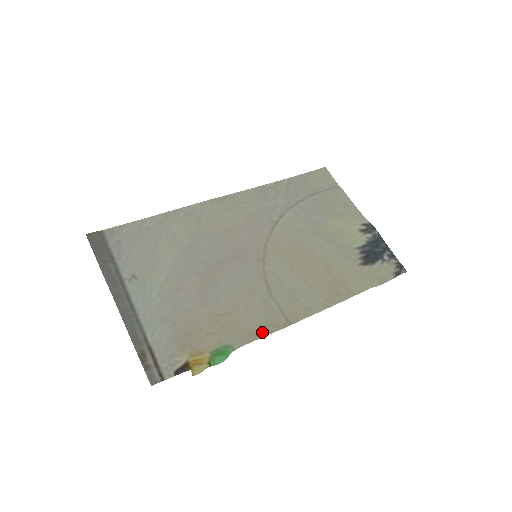
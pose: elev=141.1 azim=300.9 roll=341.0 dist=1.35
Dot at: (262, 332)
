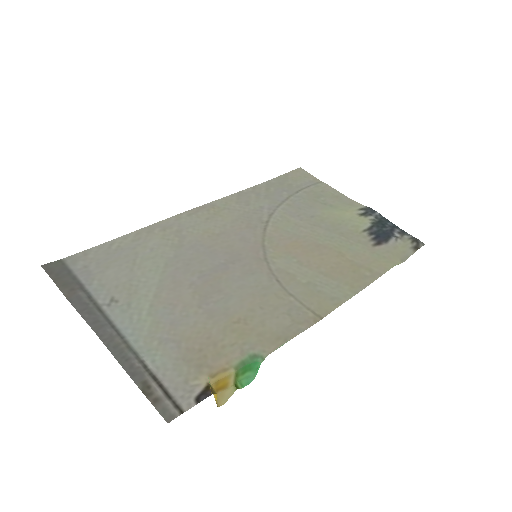
Dot at: (291, 332)
